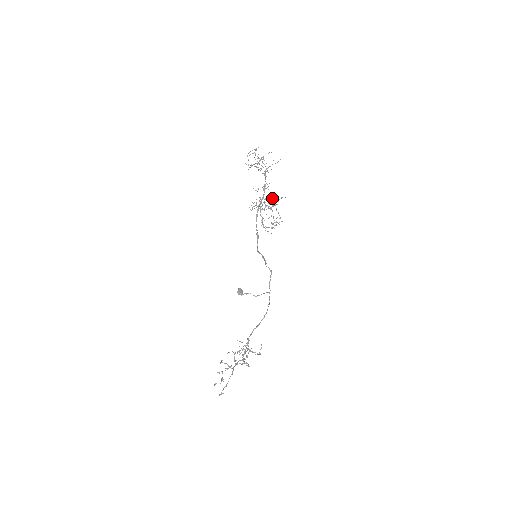
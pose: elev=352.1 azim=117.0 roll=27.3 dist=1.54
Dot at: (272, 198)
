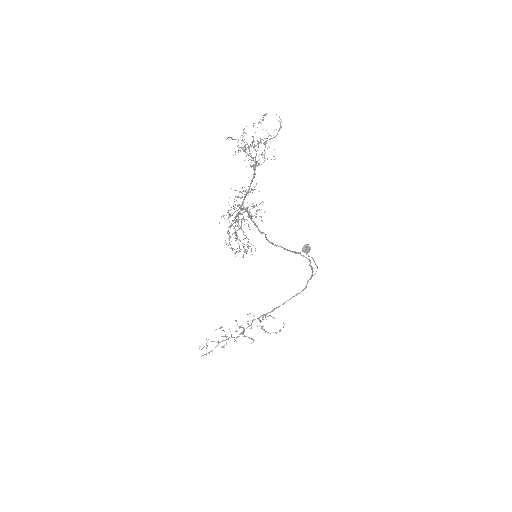
Dot at: (233, 221)
